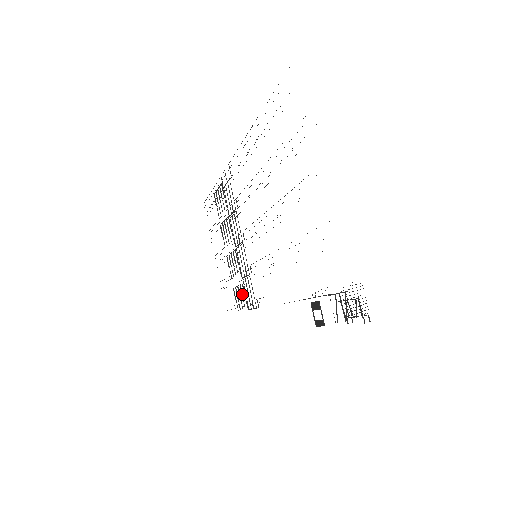
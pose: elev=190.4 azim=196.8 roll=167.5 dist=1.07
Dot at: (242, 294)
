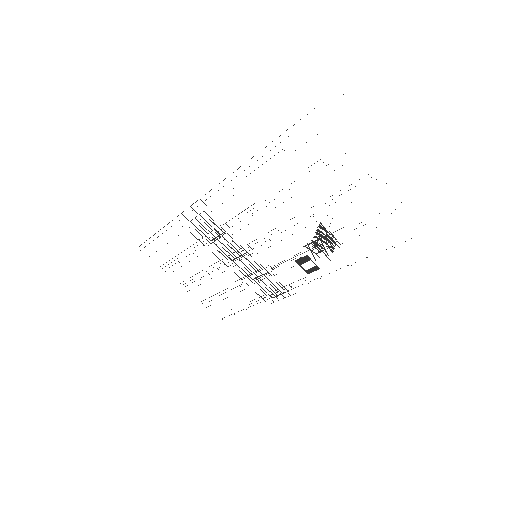
Dot at: occluded
